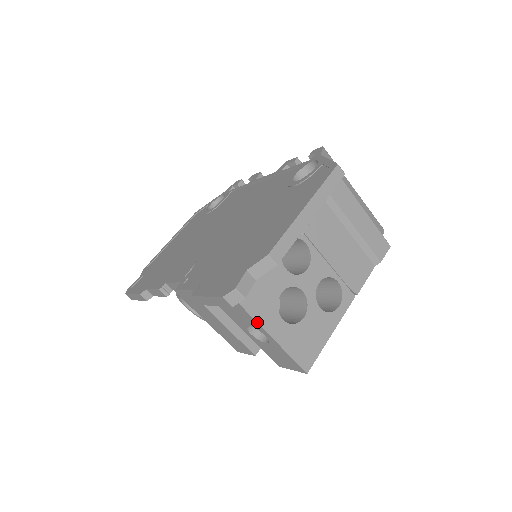
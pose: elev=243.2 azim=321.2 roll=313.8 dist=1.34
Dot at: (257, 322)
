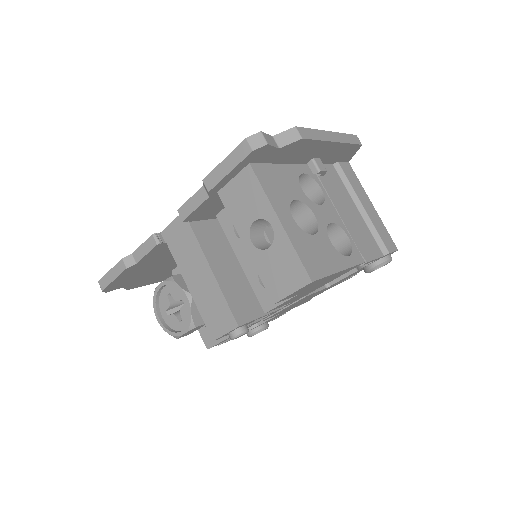
Dot at: (269, 199)
